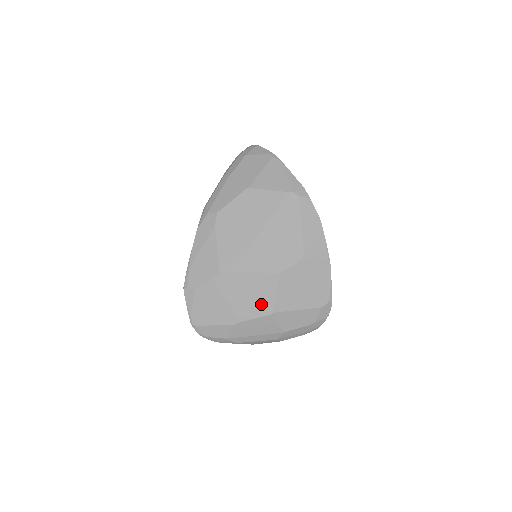
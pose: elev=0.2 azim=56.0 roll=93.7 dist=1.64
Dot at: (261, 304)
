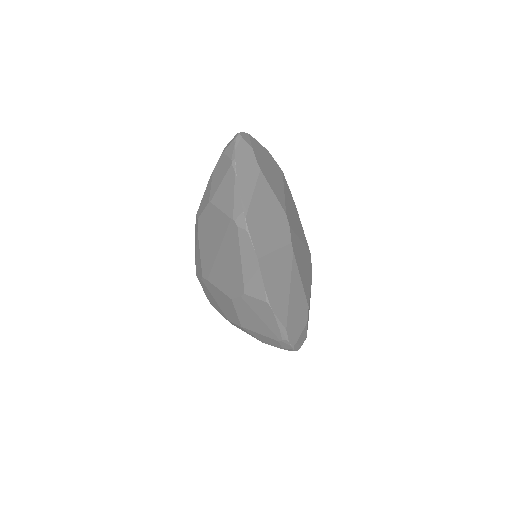
Dot at: (232, 315)
